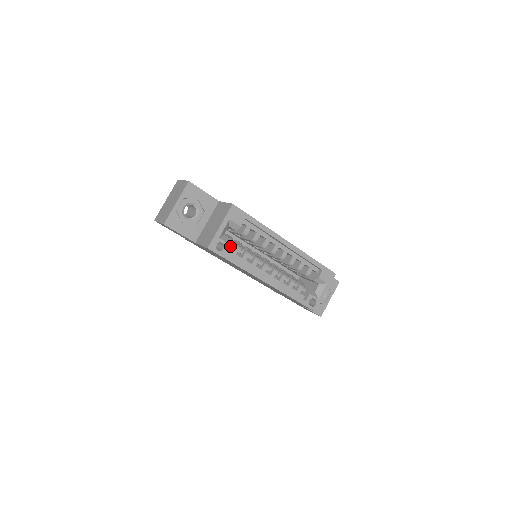
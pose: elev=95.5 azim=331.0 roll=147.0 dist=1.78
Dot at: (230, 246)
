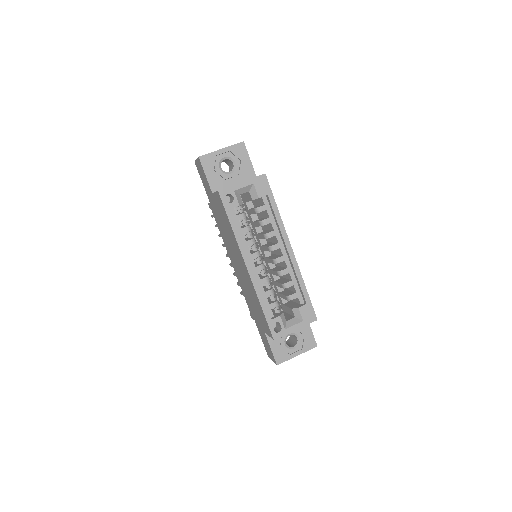
Dot at: (238, 210)
